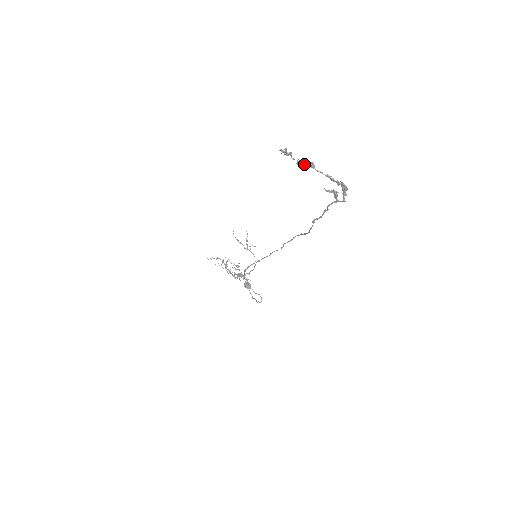
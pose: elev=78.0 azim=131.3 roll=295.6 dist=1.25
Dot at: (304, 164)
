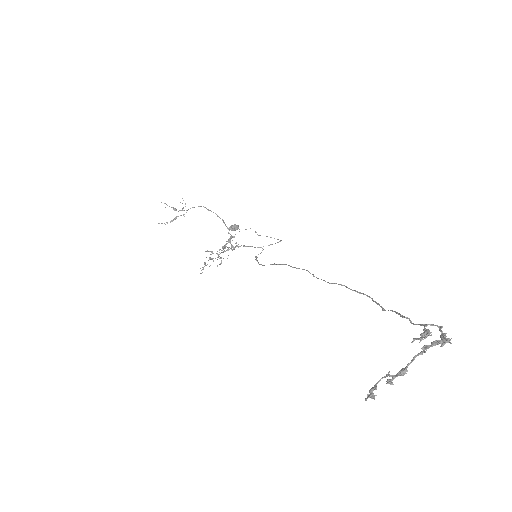
Dot at: (395, 377)
